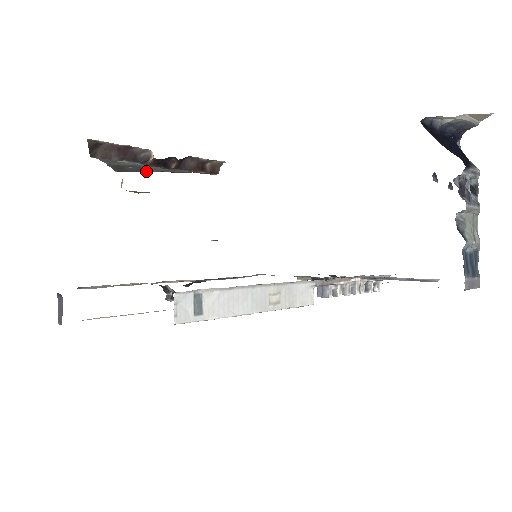
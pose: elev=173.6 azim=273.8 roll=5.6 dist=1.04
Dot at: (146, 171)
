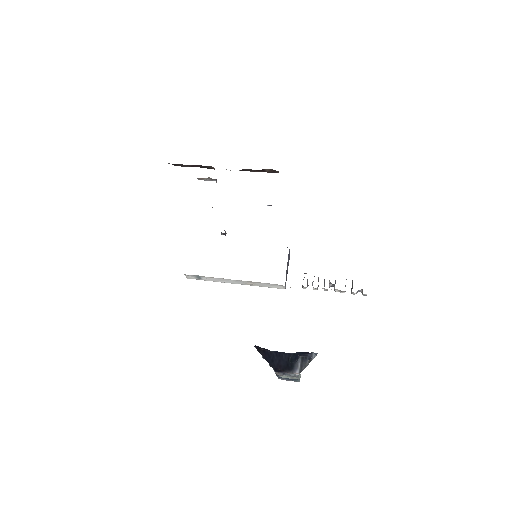
Dot at: occluded
